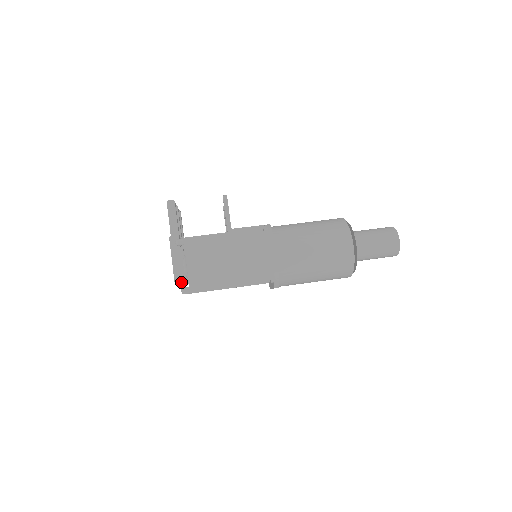
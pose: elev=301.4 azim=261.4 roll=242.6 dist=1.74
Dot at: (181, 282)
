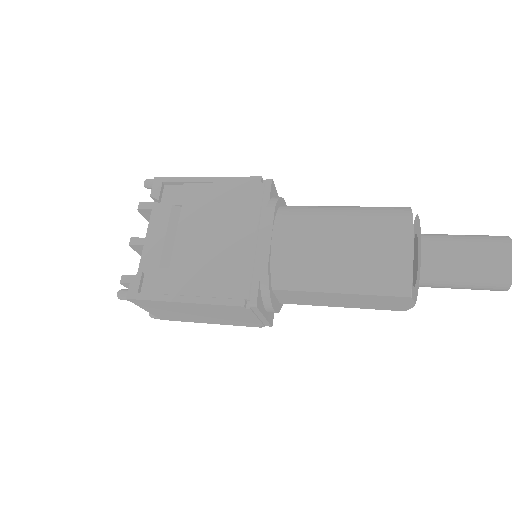
Dot at: (147, 203)
